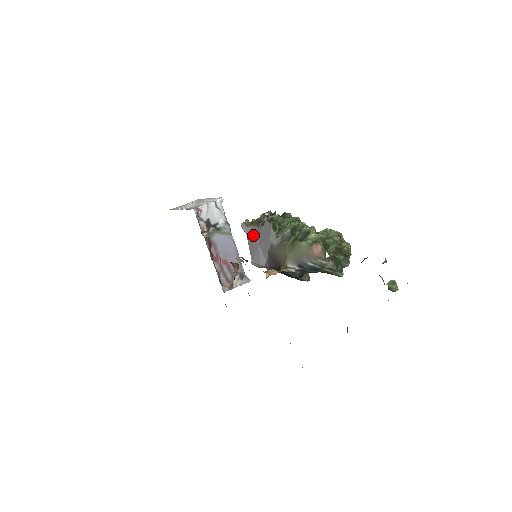
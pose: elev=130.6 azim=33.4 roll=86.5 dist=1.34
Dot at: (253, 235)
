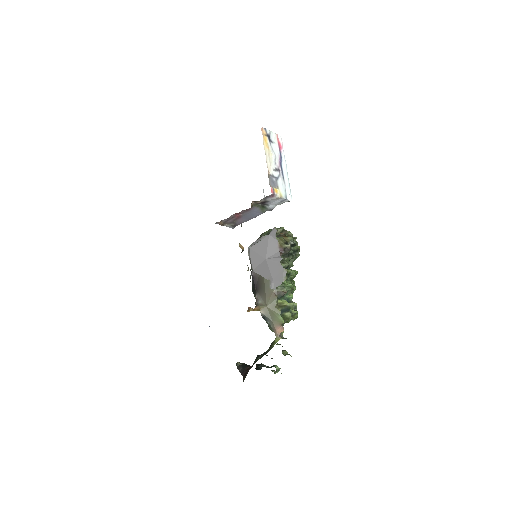
Dot at: (271, 247)
